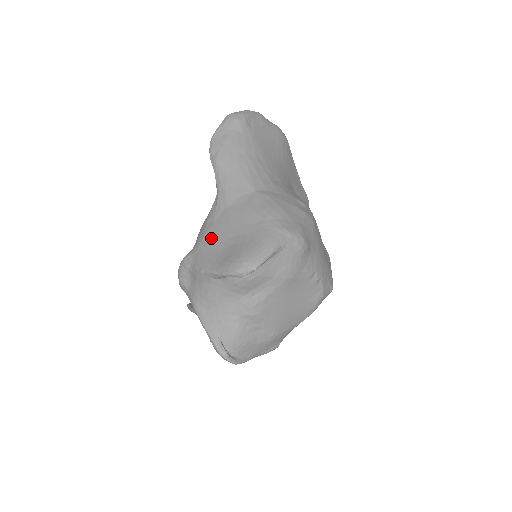
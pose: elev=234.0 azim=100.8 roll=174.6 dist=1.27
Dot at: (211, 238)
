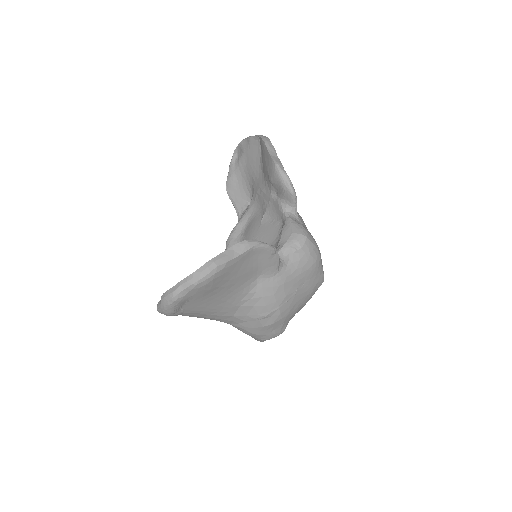
Dot at: occluded
